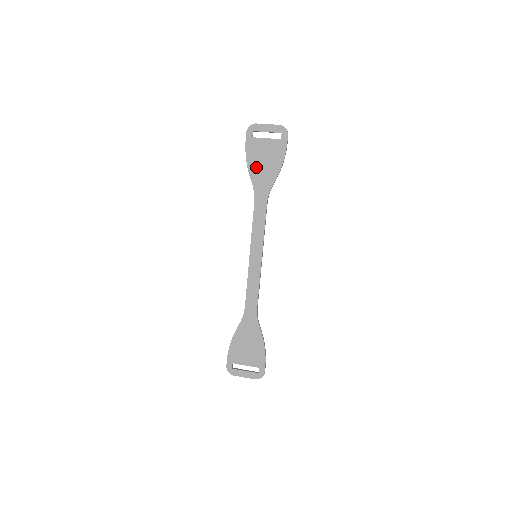
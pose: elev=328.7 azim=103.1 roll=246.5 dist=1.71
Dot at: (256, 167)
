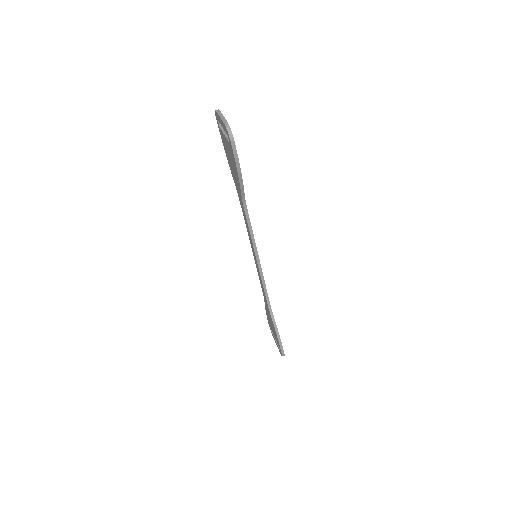
Dot at: (230, 165)
